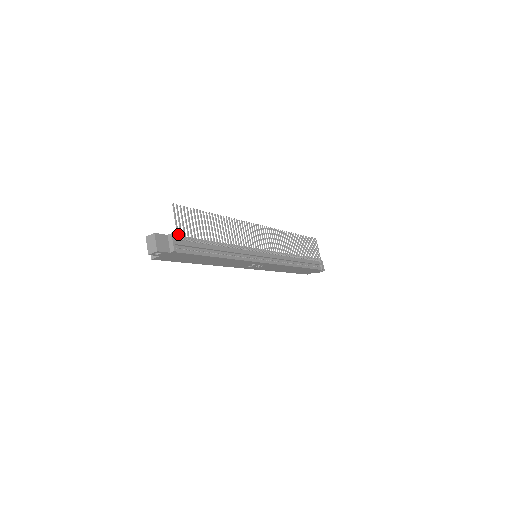
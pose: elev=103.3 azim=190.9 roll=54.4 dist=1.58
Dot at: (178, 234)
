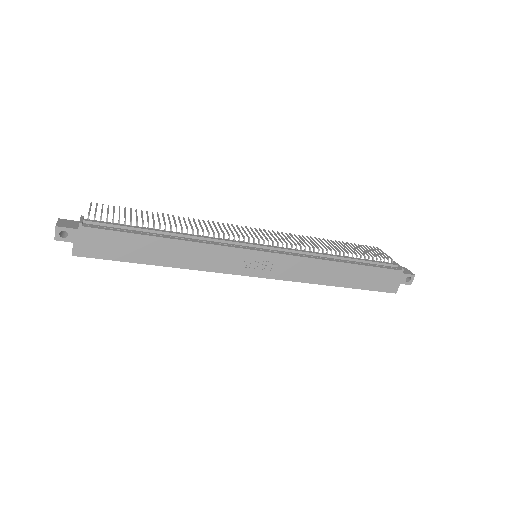
Dot at: (89, 214)
